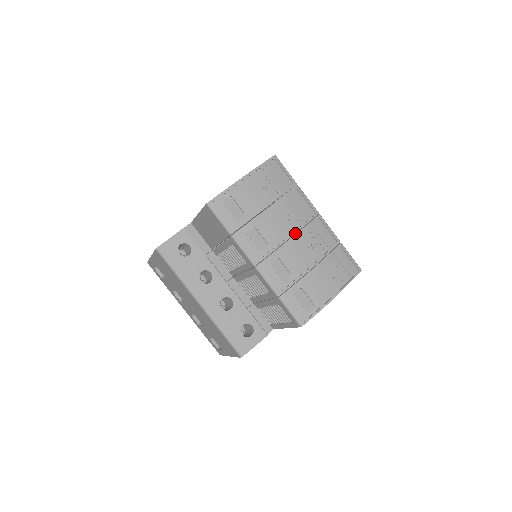
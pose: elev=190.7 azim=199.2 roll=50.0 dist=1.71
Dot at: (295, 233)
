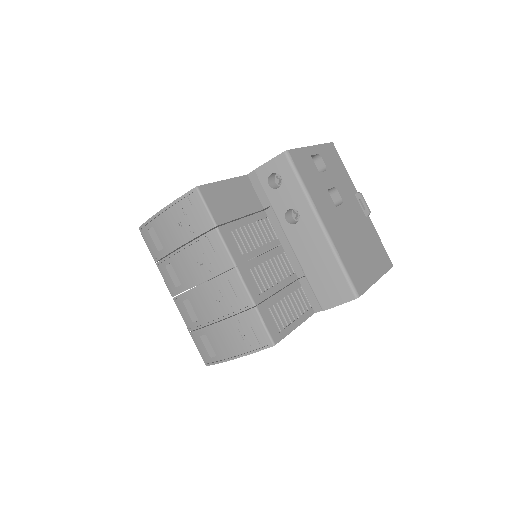
Dot at: (210, 279)
